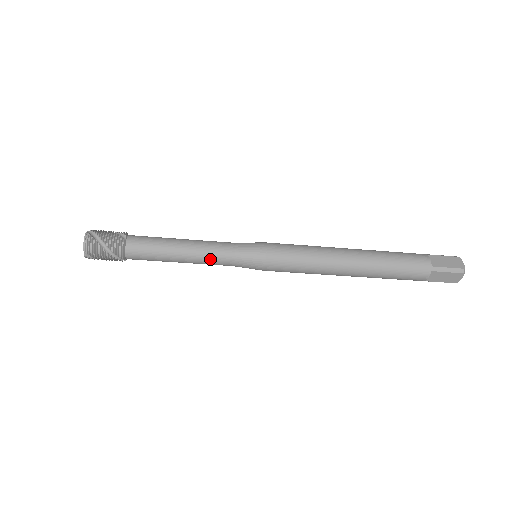
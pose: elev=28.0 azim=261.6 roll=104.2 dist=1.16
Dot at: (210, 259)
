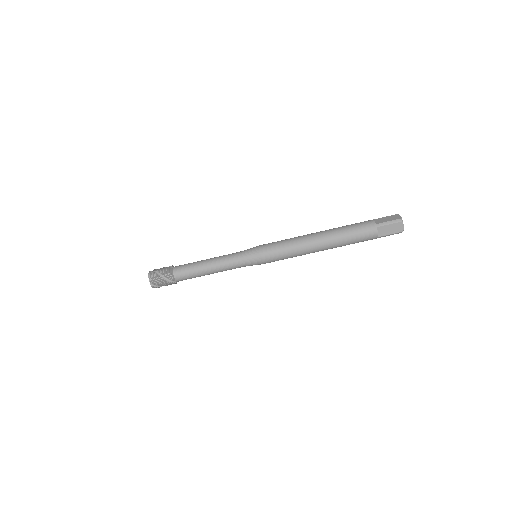
Dot at: (226, 265)
